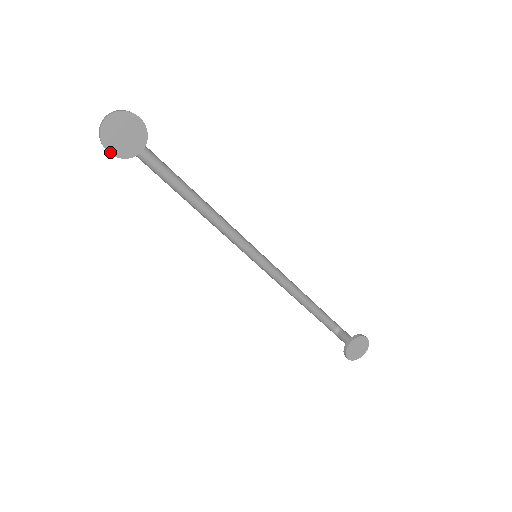
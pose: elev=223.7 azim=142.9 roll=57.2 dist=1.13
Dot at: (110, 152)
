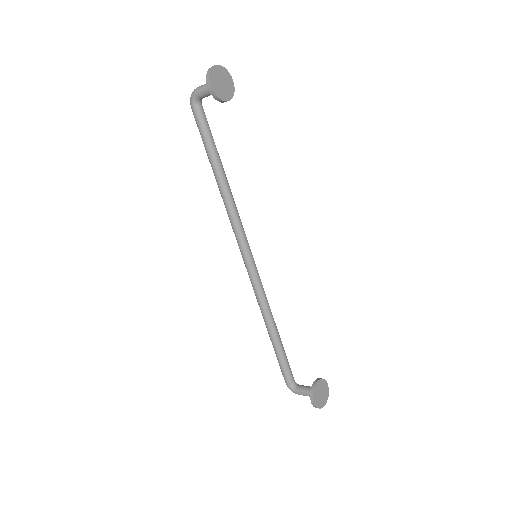
Dot at: (211, 86)
